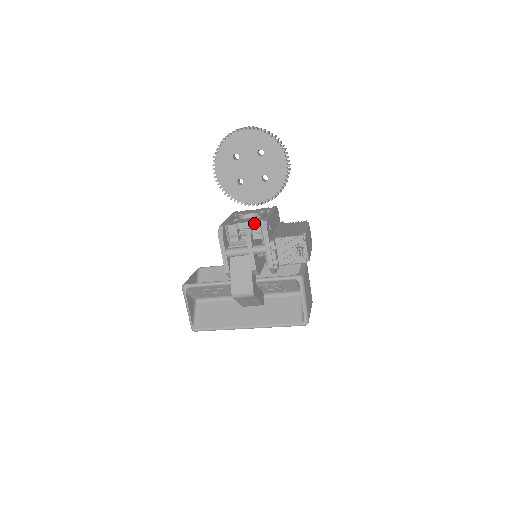
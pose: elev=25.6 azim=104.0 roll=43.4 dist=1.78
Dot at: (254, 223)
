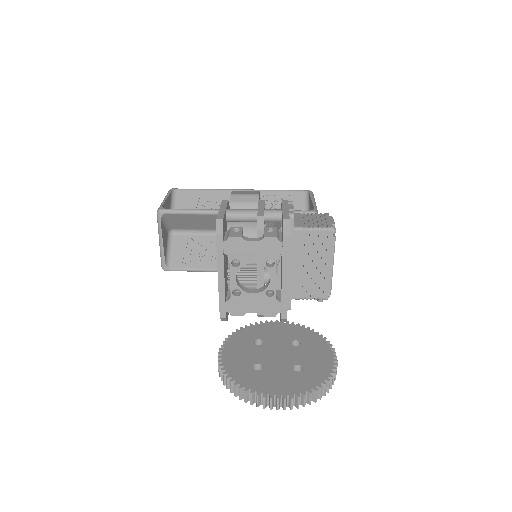
Dot at: (268, 316)
